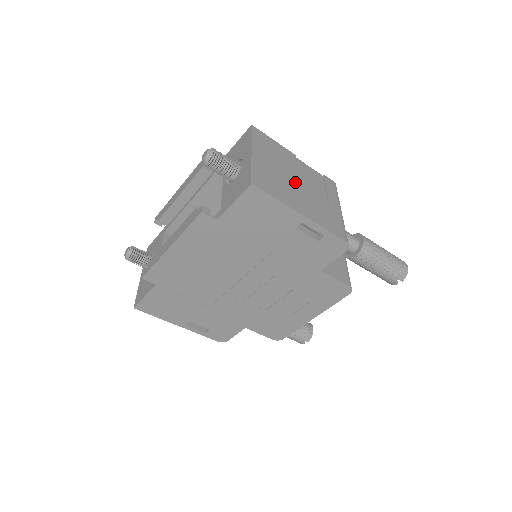
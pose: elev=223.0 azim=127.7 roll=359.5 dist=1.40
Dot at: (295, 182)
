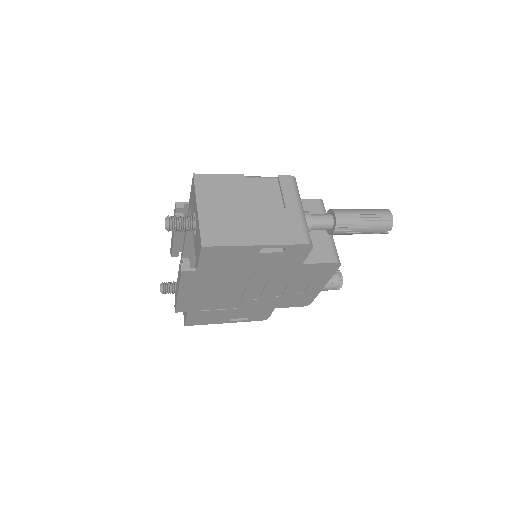
Dot at: (246, 211)
